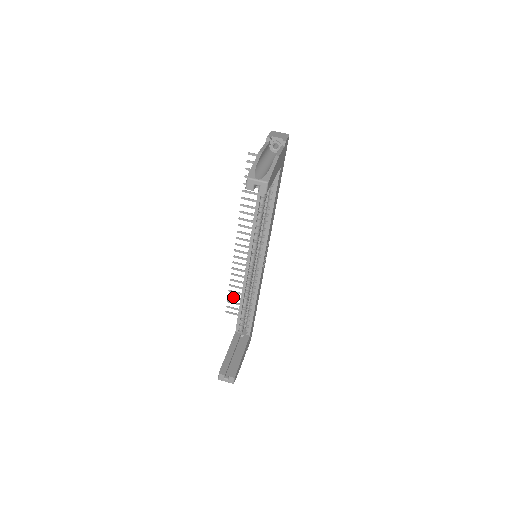
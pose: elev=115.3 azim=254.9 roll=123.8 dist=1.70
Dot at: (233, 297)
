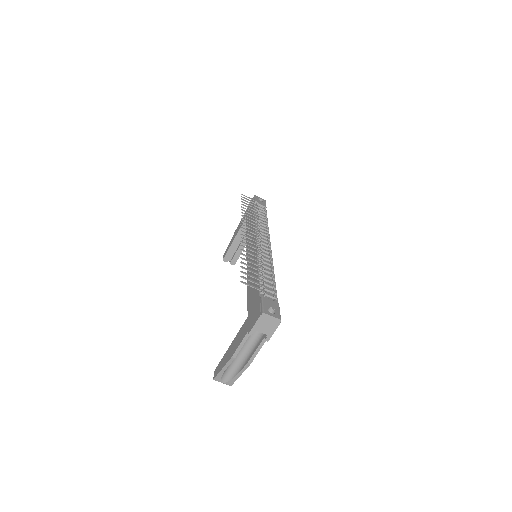
Dot at: (246, 204)
